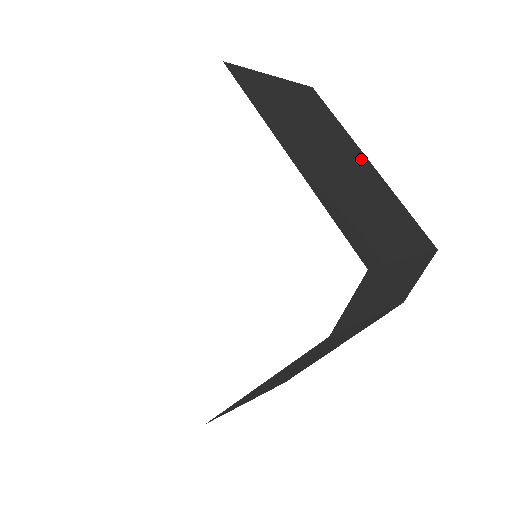
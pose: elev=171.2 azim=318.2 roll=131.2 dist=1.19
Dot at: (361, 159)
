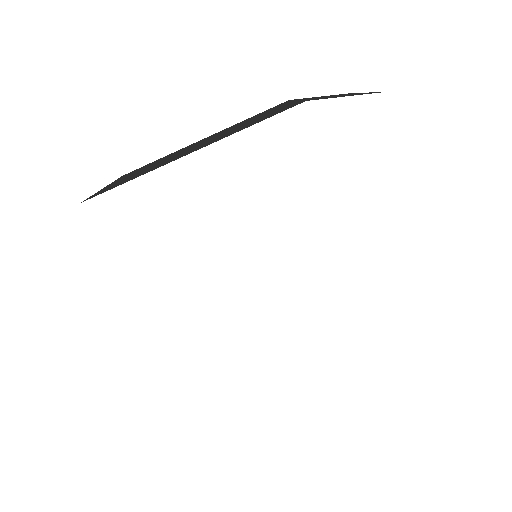
Dot at: occluded
